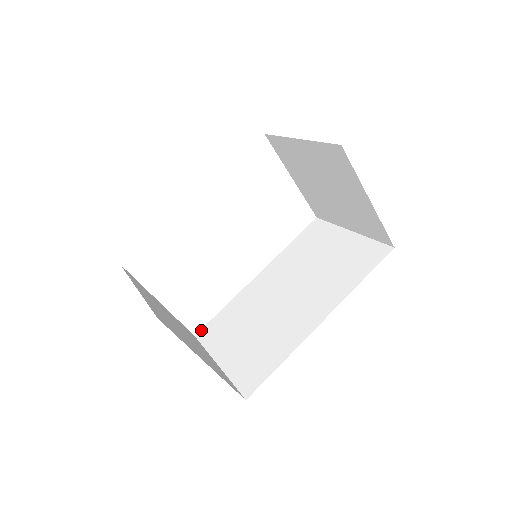
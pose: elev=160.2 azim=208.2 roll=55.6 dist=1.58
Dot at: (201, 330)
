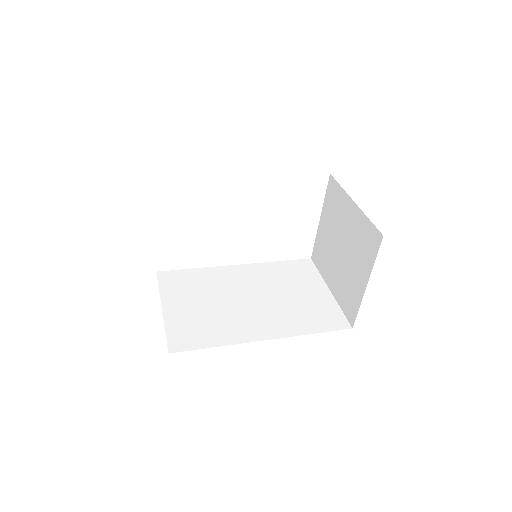
Dot at: (165, 271)
